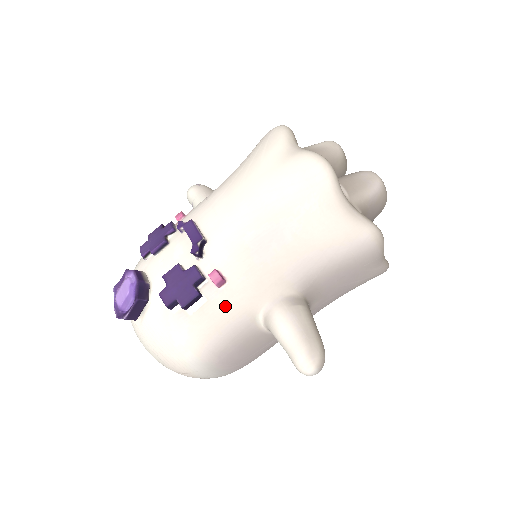
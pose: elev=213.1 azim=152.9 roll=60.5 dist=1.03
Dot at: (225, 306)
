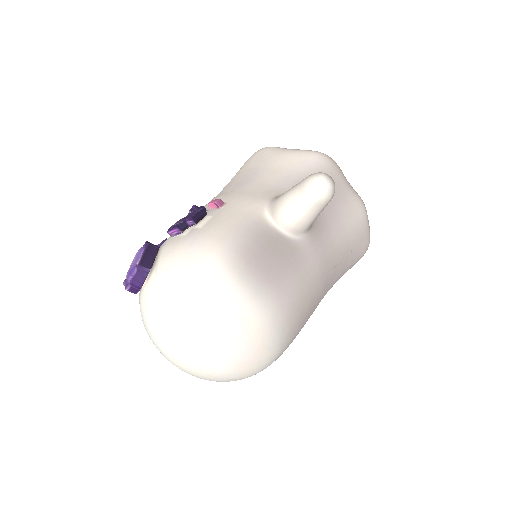
Dot at: (230, 214)
